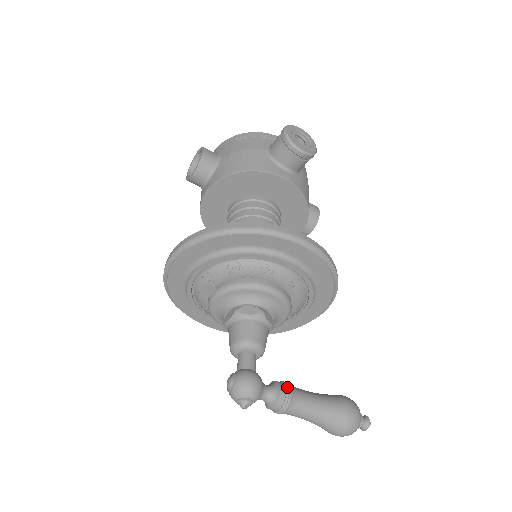
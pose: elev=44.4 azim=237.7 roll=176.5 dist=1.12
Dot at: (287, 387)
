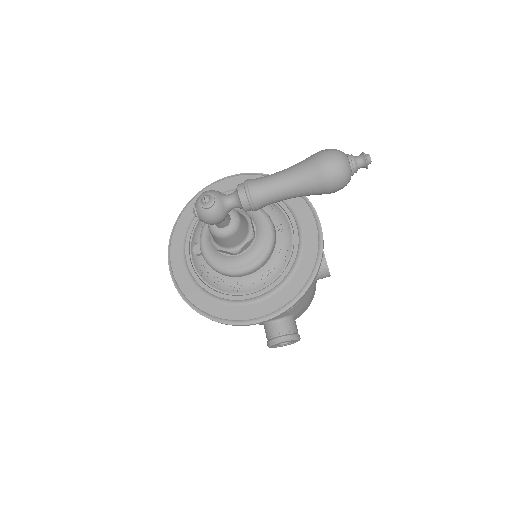
Dot at: occluded
